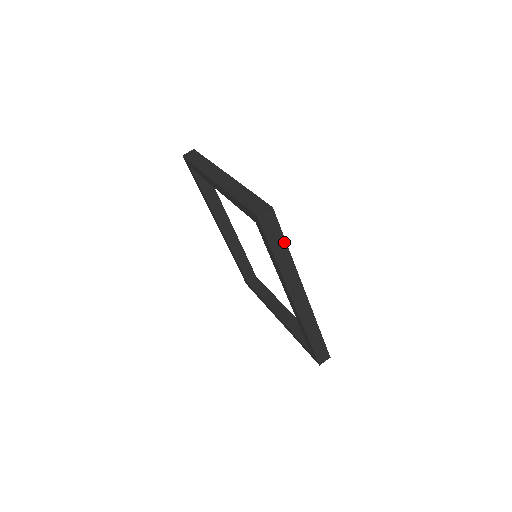
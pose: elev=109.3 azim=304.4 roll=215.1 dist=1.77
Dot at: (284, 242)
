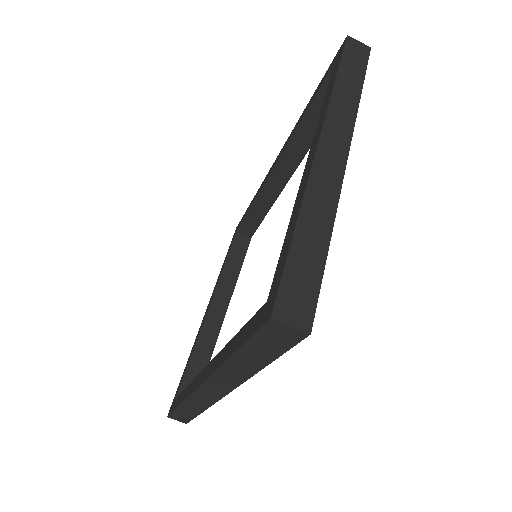
Dot at: (268, 360)
